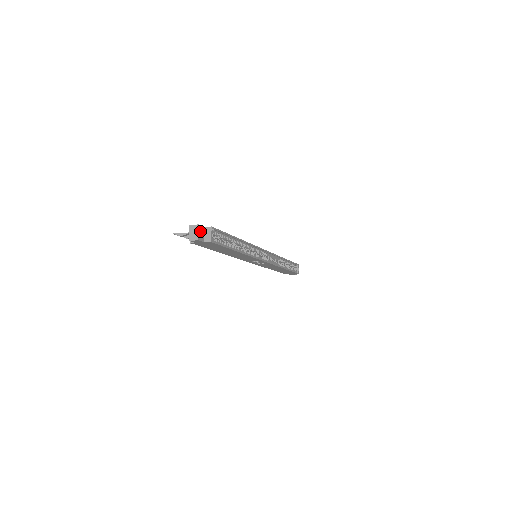
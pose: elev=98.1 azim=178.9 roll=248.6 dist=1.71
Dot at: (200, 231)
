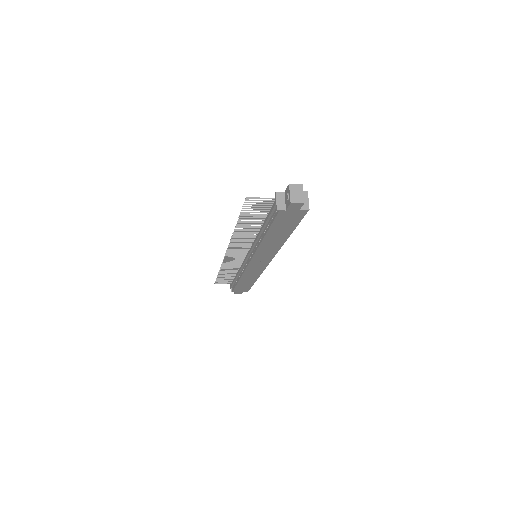
Dot at: (299, 194)
